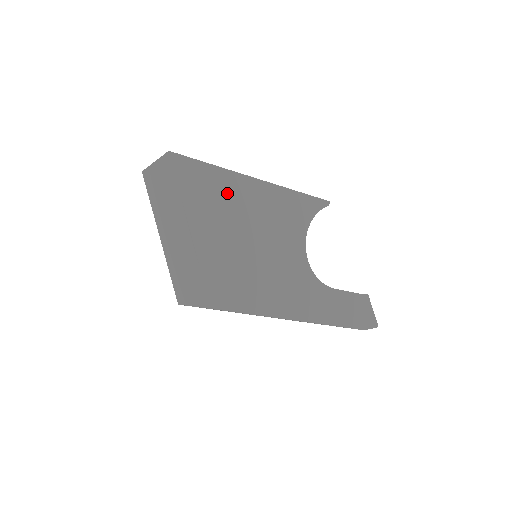
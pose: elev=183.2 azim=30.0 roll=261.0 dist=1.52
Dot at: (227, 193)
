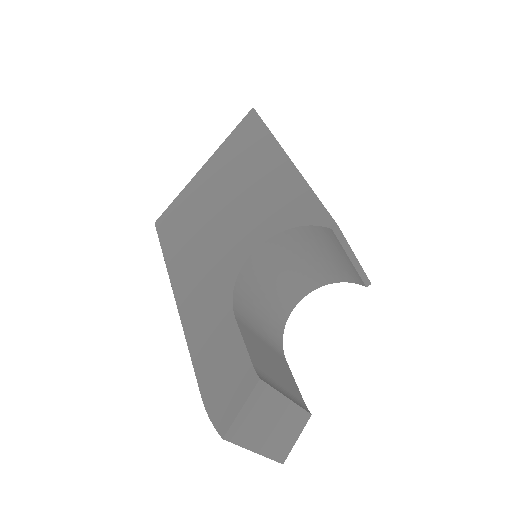
Dot at: (254, 153)
